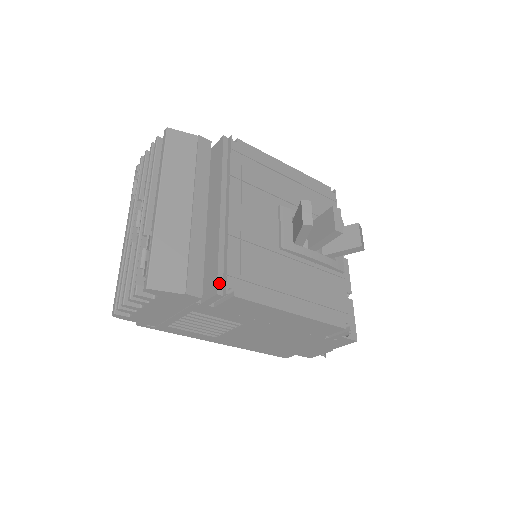
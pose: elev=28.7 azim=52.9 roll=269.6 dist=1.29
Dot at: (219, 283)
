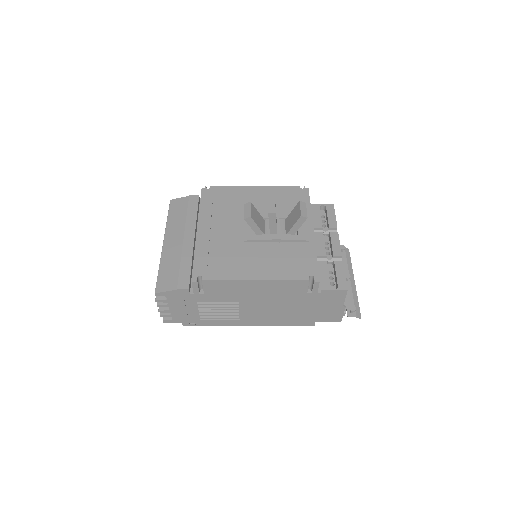
Dot at: (194, 276)
